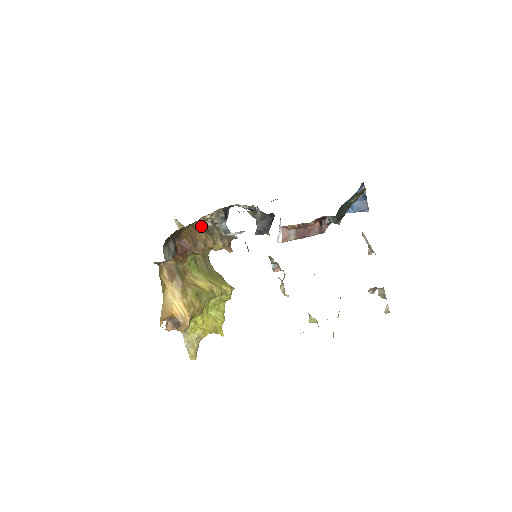
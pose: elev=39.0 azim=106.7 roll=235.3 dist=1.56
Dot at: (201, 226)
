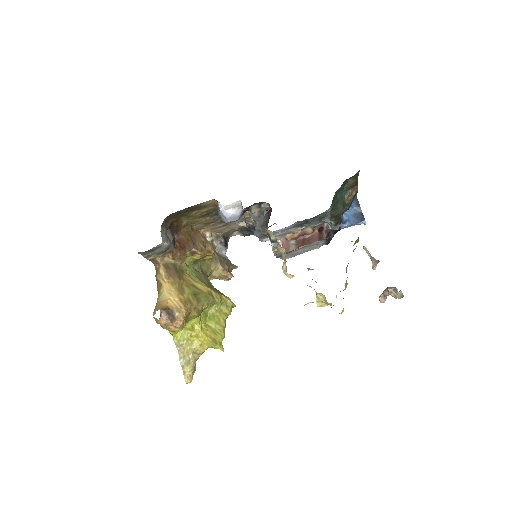
Dot at: (200, 233)
